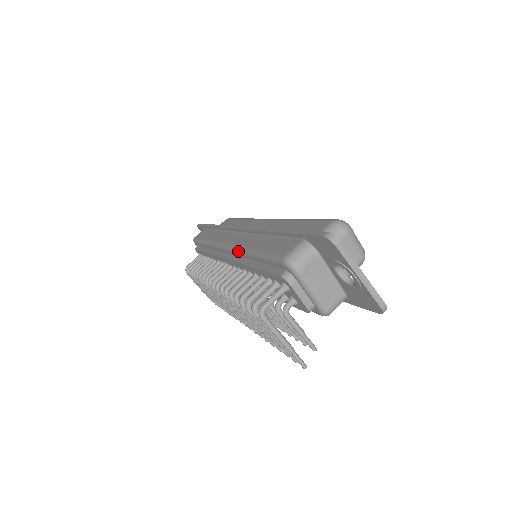
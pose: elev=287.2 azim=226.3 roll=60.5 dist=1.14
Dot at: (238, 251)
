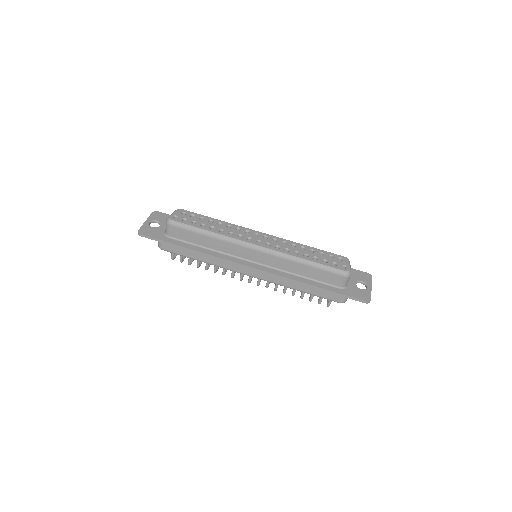
Dot at: occluded
